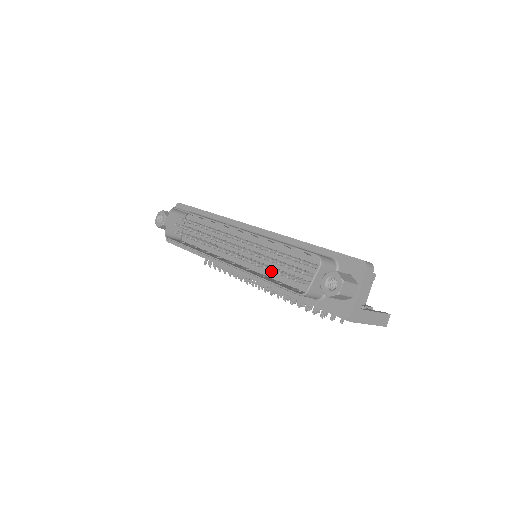
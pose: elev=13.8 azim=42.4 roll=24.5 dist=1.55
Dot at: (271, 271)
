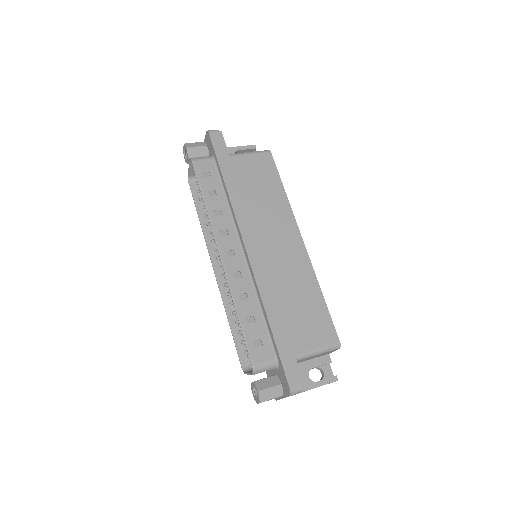
Dot at: occluded
